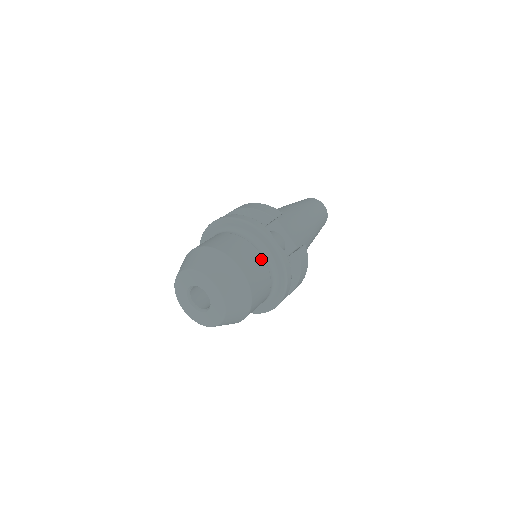
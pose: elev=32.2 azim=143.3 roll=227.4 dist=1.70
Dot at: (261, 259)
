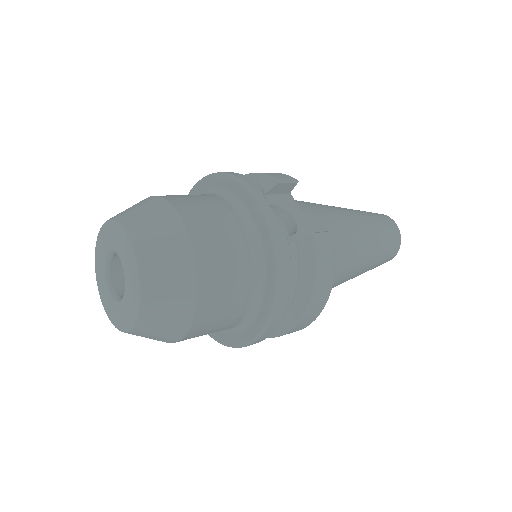
Dot at: (235, 227)
